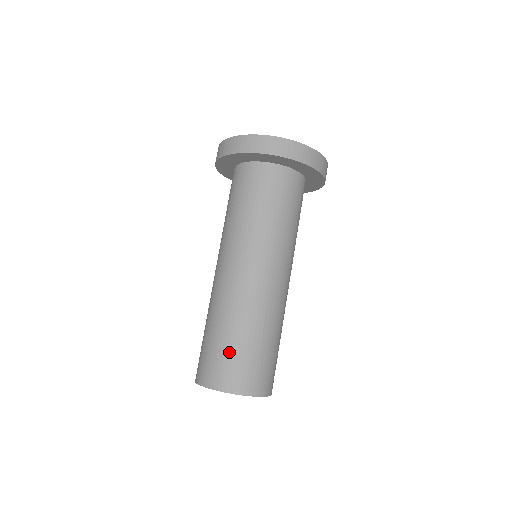
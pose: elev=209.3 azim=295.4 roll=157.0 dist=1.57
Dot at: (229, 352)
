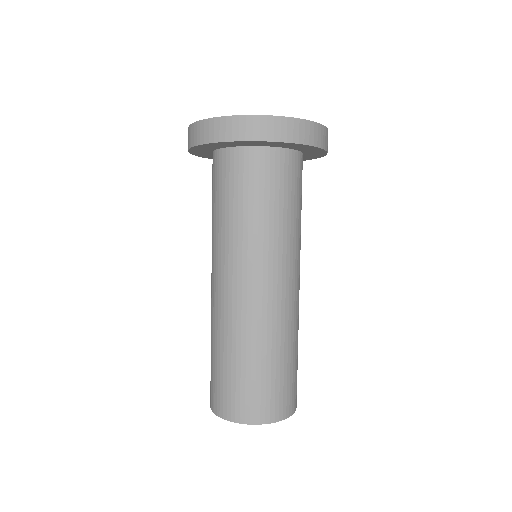
Dot at: (224, 377)
